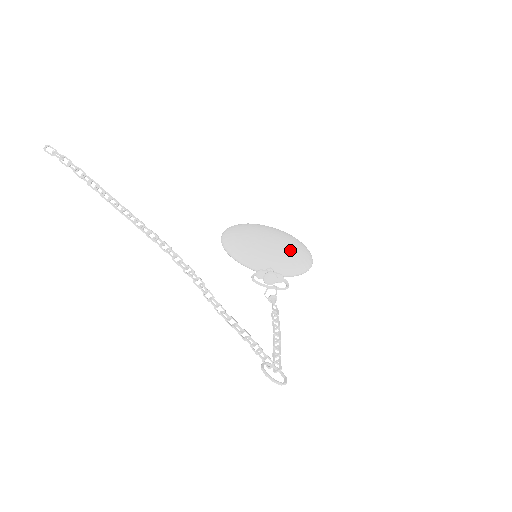
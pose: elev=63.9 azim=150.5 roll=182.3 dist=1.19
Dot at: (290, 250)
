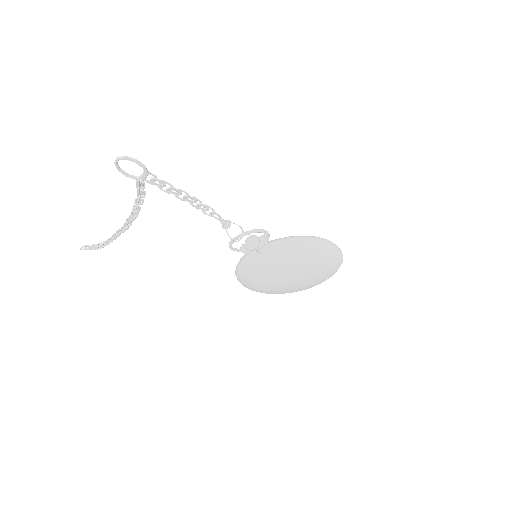
Dot at: occluded
